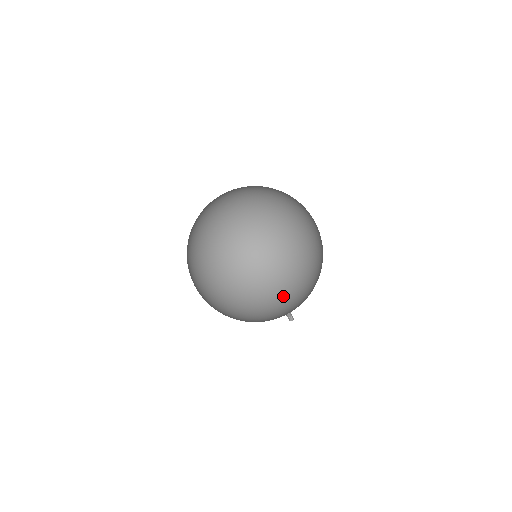
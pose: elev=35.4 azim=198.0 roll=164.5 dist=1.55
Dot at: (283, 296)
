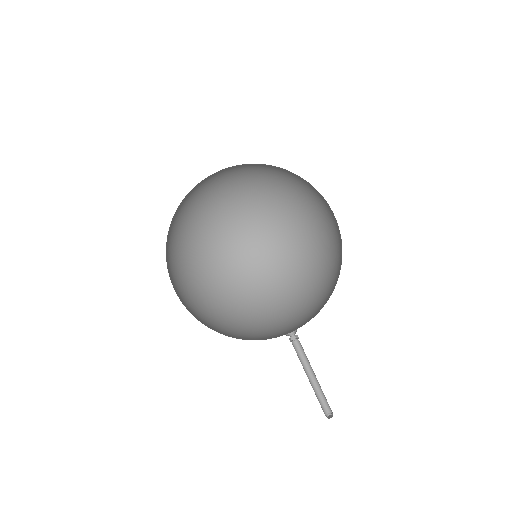
Dot at: (301, 326)
